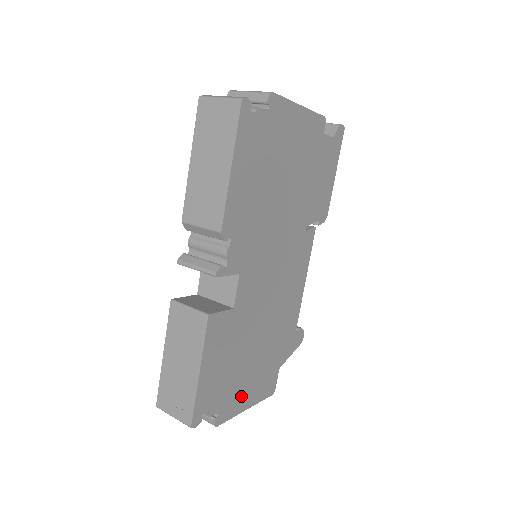
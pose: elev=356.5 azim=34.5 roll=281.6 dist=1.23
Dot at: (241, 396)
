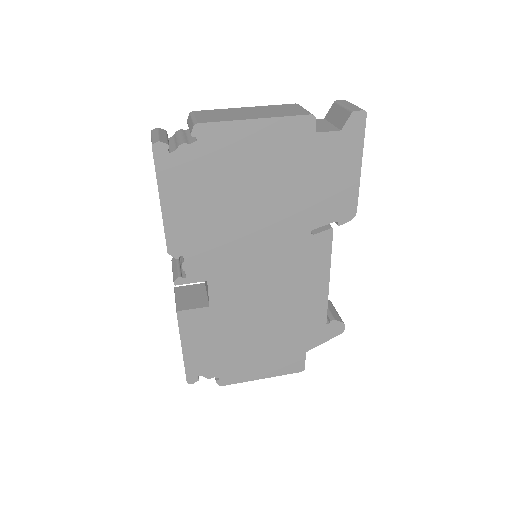
Dot at: (249, 369)
